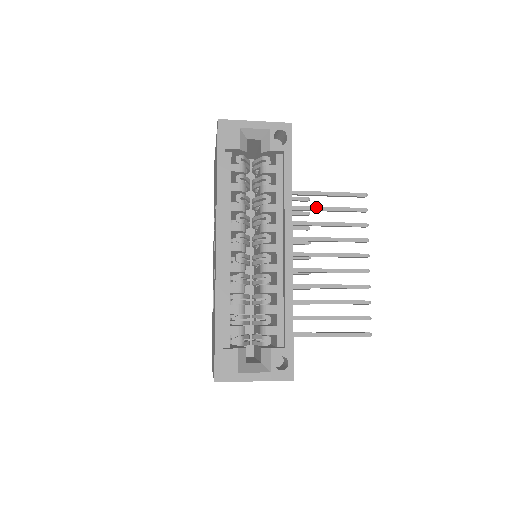
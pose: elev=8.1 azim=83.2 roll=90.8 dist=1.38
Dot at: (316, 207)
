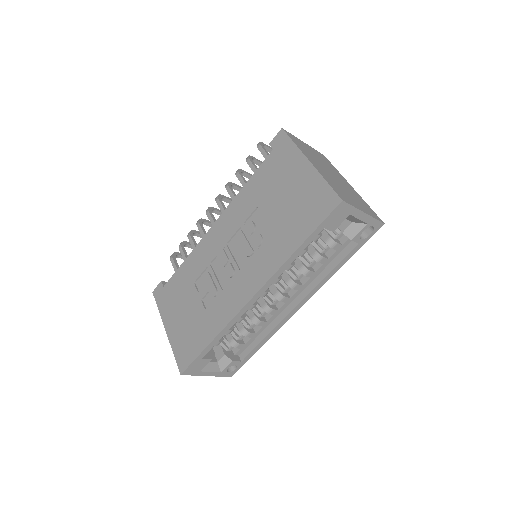
Dot at: occluded
